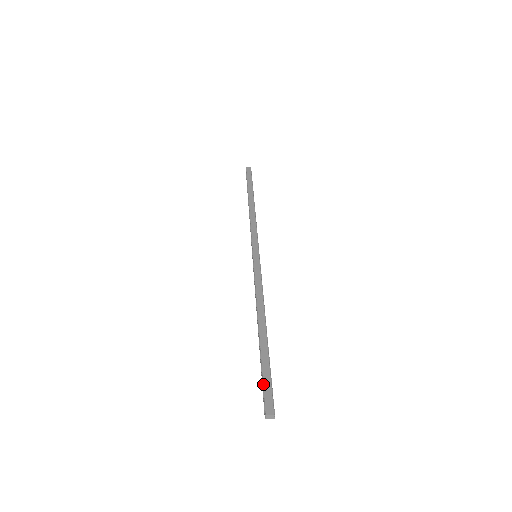
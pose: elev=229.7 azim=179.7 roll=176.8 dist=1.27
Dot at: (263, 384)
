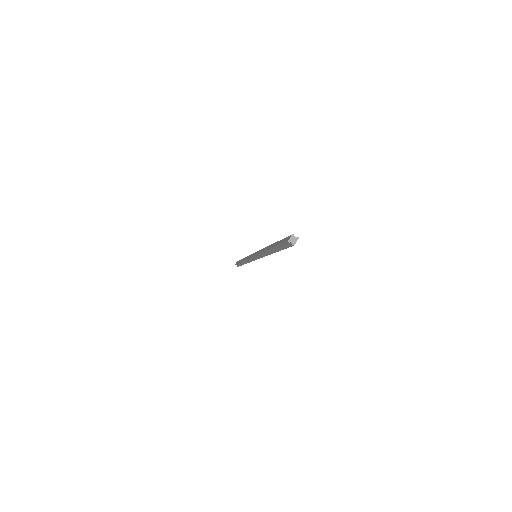
Dot at: (280, 244)
